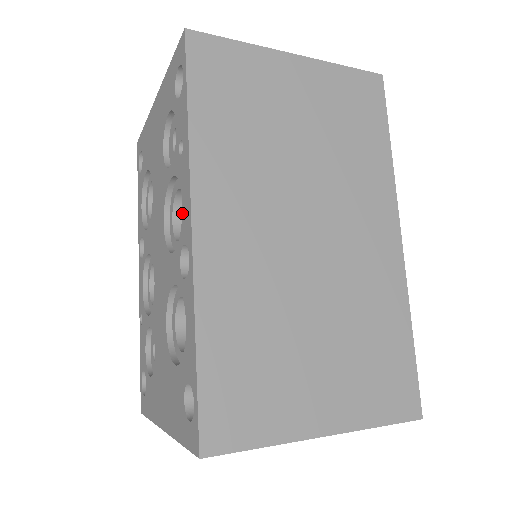
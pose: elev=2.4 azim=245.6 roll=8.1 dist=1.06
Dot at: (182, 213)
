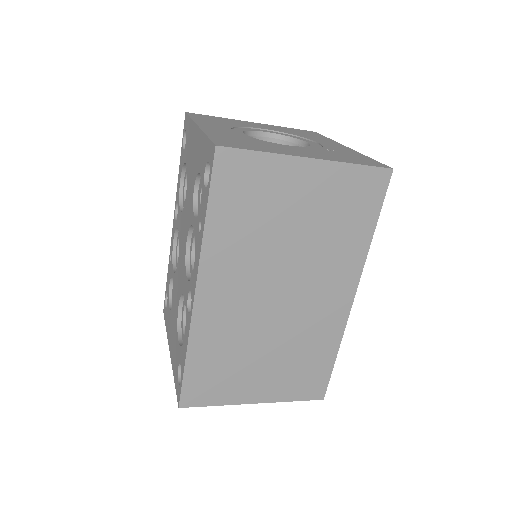
Dot at: (193, 271)
